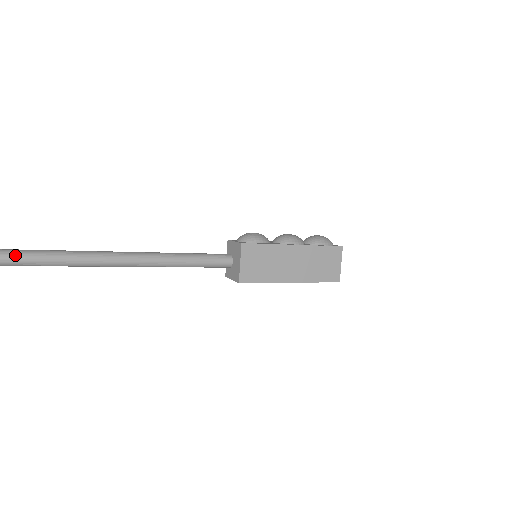
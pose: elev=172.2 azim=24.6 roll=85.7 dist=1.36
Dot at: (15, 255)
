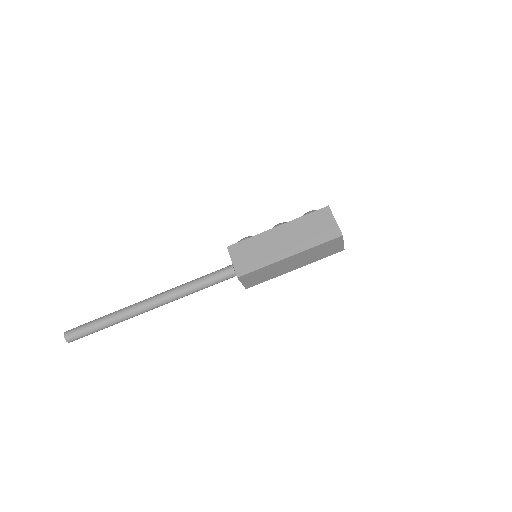
Dot at: (78, 328)
